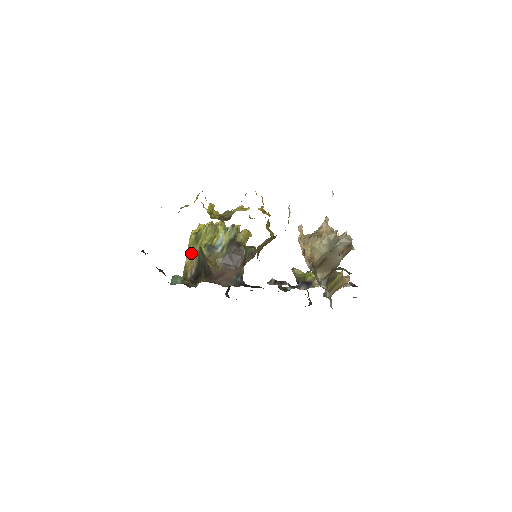
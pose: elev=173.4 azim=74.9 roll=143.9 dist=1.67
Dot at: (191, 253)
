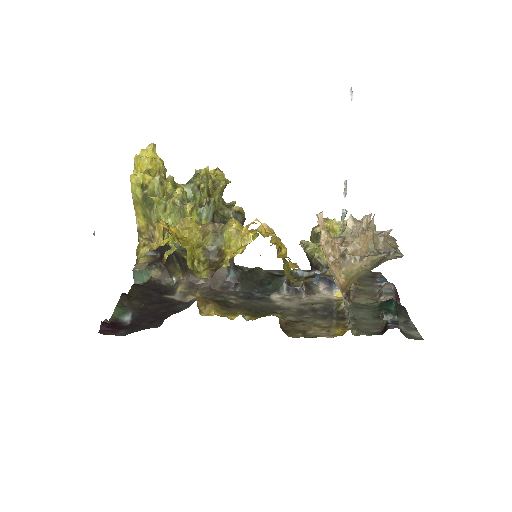
Dot at: (142, 216)
